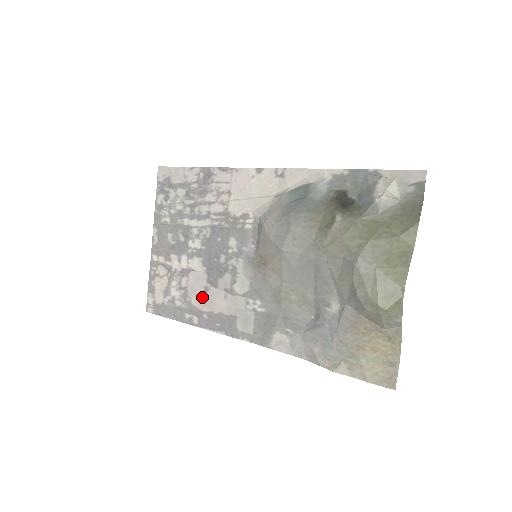
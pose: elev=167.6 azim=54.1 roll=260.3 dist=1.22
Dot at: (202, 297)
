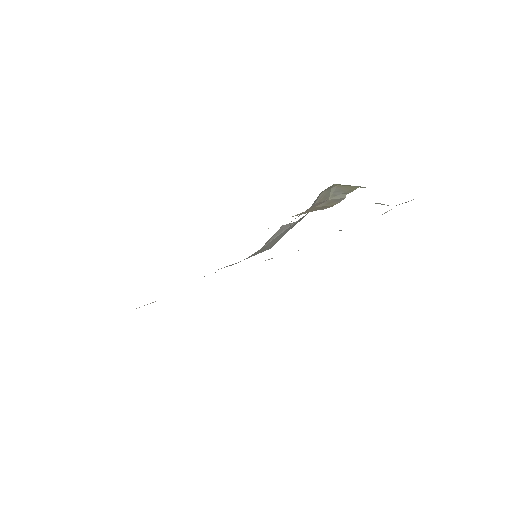
Dot at: occluded
